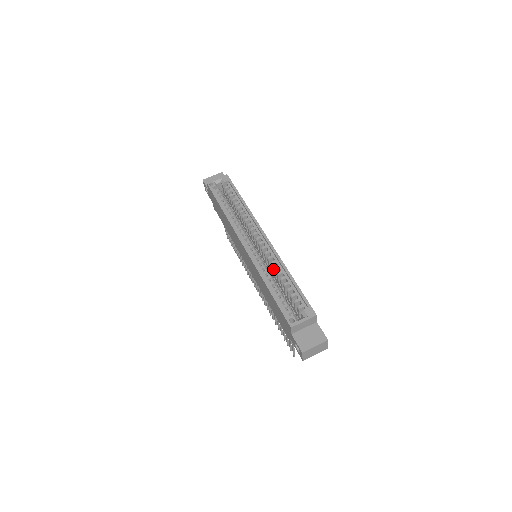
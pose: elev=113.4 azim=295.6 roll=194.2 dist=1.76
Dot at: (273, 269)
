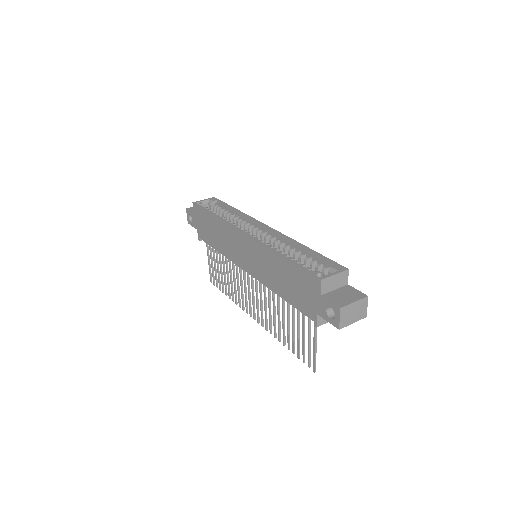
Dot at: occluded
